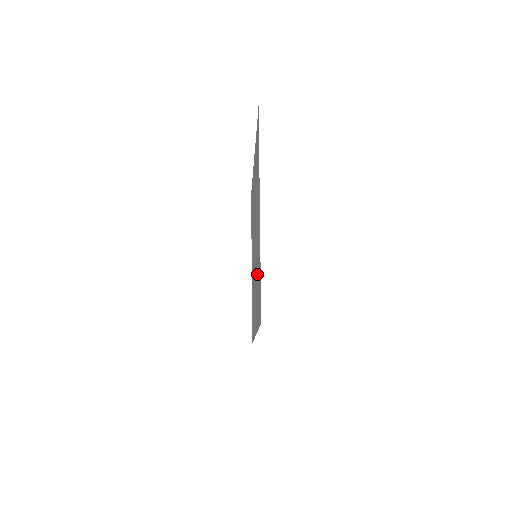
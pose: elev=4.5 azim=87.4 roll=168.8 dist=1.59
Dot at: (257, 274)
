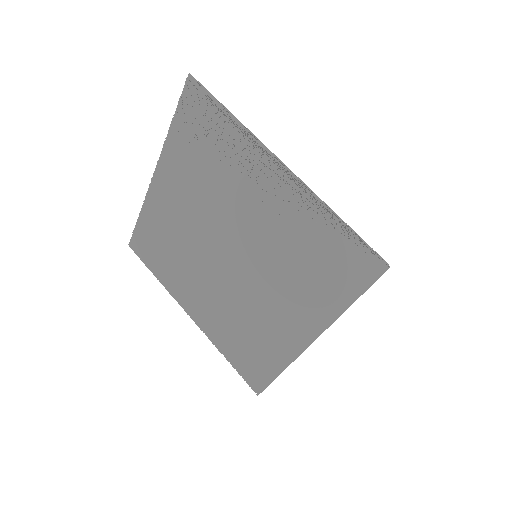
Dot at: (294, 258)
